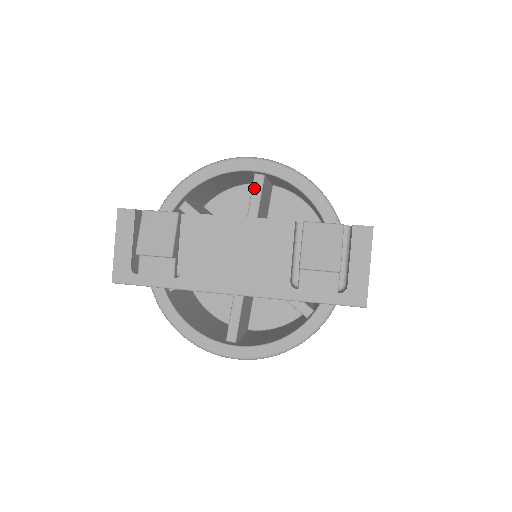
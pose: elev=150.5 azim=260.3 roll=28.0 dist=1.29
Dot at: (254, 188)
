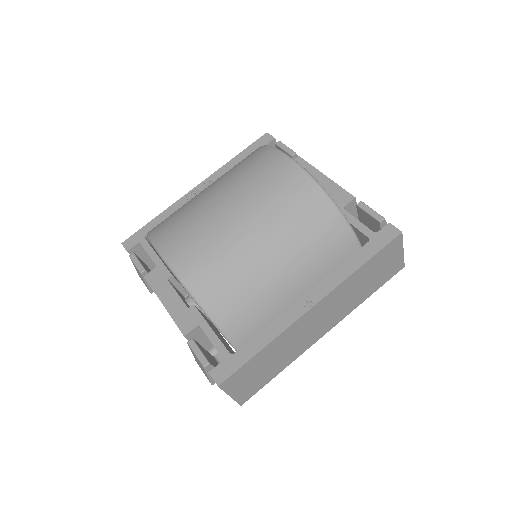
Dot at: occluded
